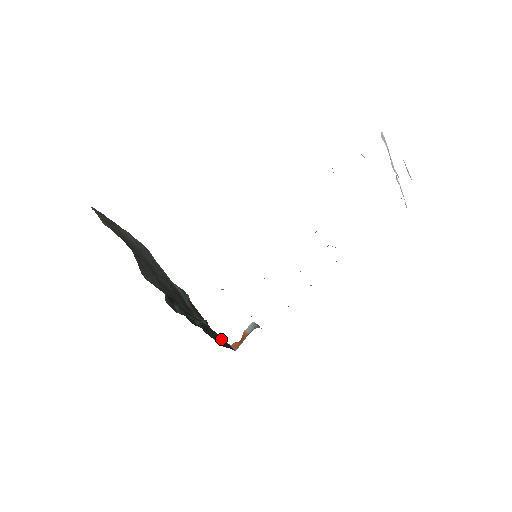
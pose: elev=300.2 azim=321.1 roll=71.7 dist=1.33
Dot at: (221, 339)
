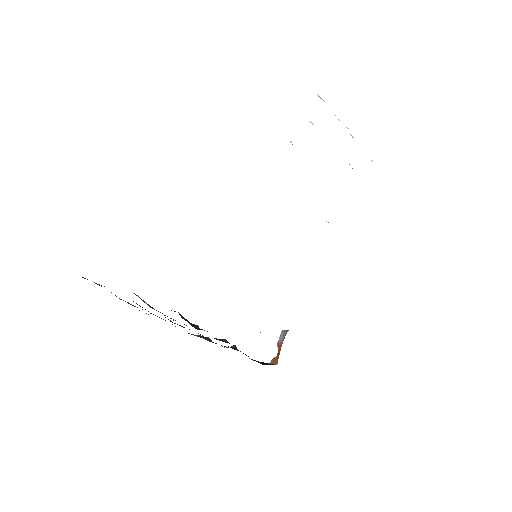
Dot at: (258, 361)
